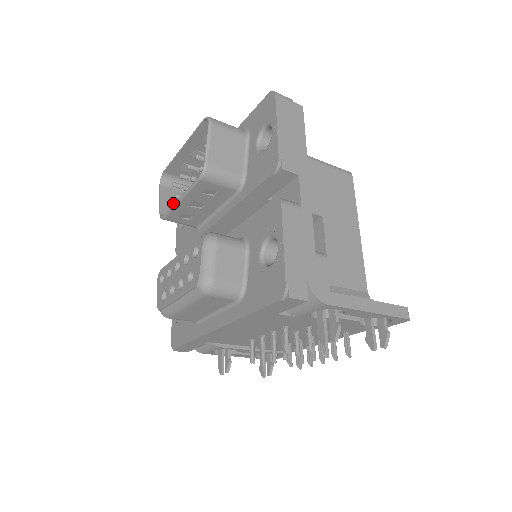
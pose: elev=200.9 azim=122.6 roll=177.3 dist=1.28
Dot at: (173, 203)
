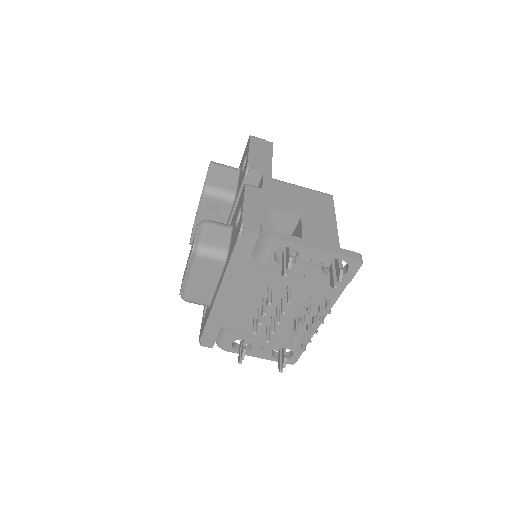
Dot at: occluded
